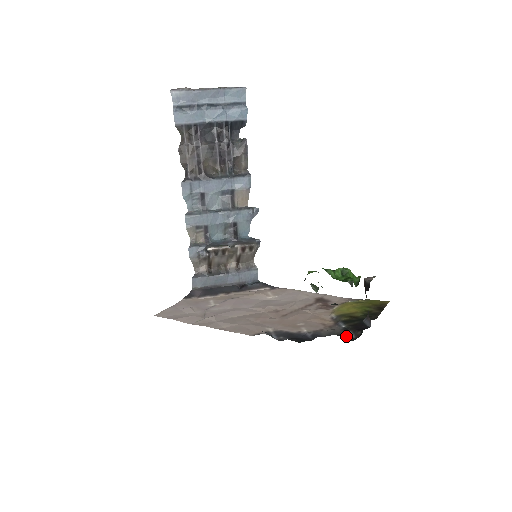
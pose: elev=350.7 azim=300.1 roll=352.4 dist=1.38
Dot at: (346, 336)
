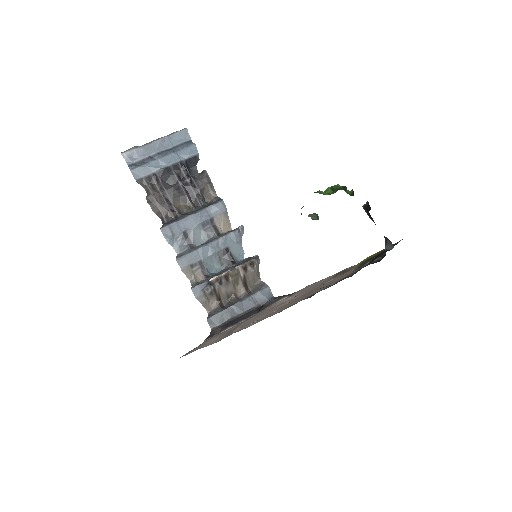
Dot at: (373, 263)
